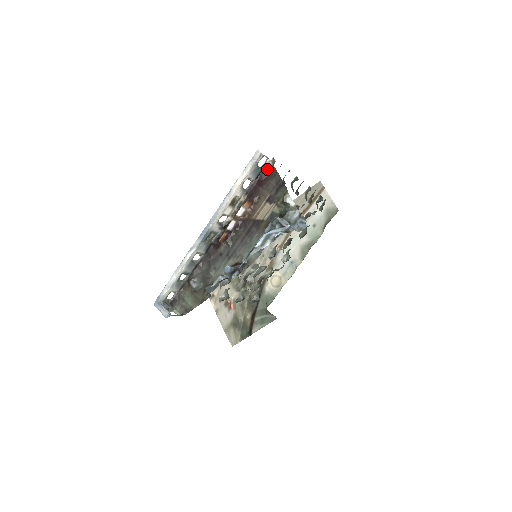
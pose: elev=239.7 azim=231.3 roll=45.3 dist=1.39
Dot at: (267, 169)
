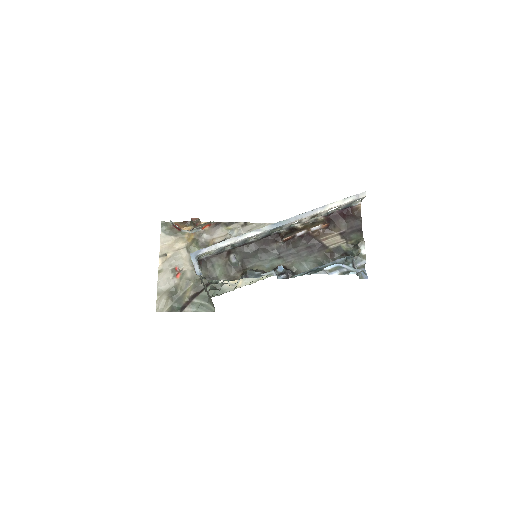
Dot at: (354, 208)
